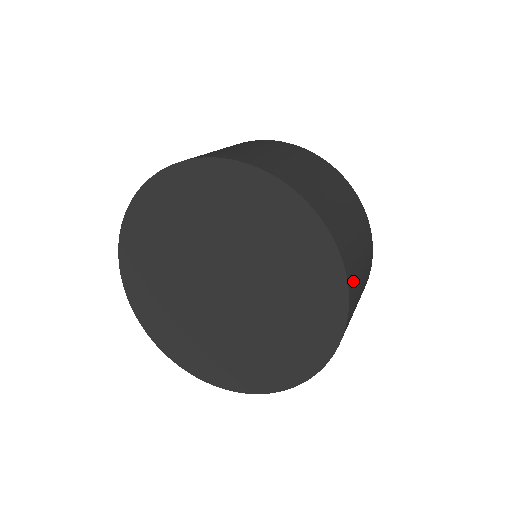
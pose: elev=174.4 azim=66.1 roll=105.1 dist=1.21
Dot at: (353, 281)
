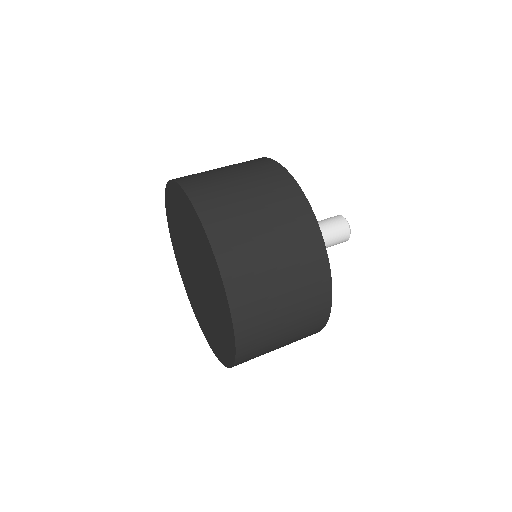
Dot at: (223, 225)
